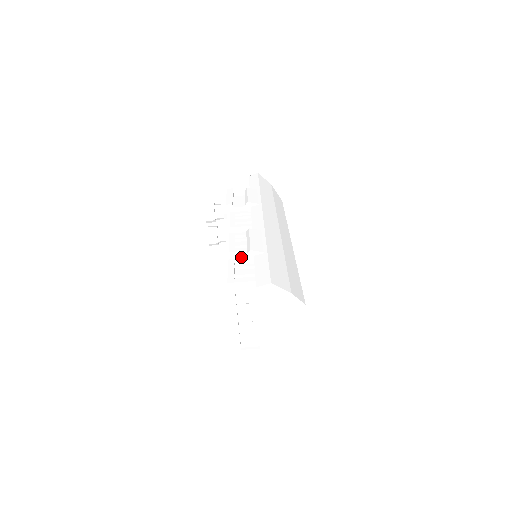
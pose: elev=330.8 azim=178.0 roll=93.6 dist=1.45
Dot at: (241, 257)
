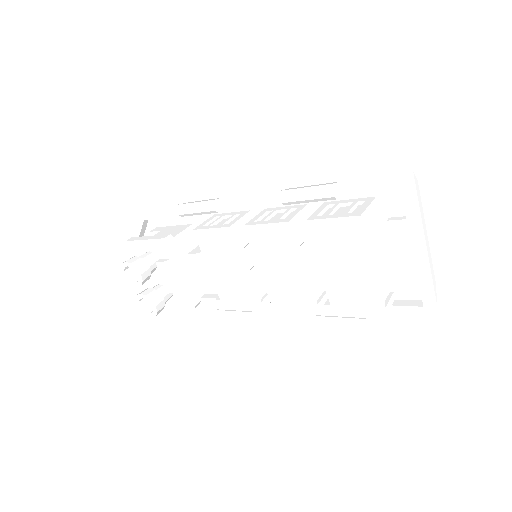
Dot at: (295, 226)
